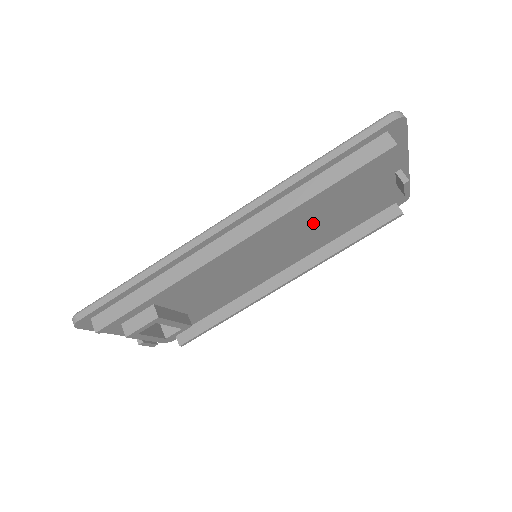
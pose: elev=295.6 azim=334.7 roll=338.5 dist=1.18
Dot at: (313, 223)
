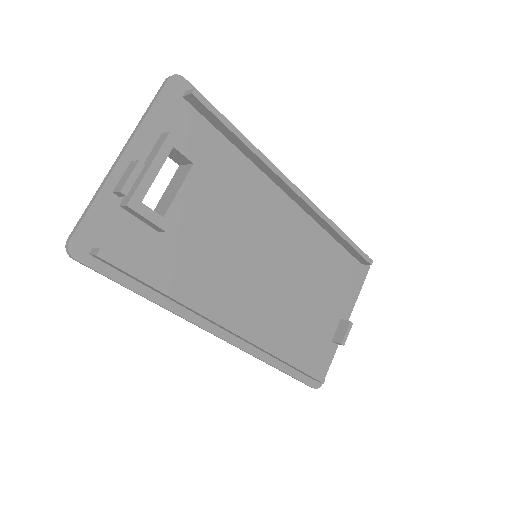
Dot at: (295, 287)
